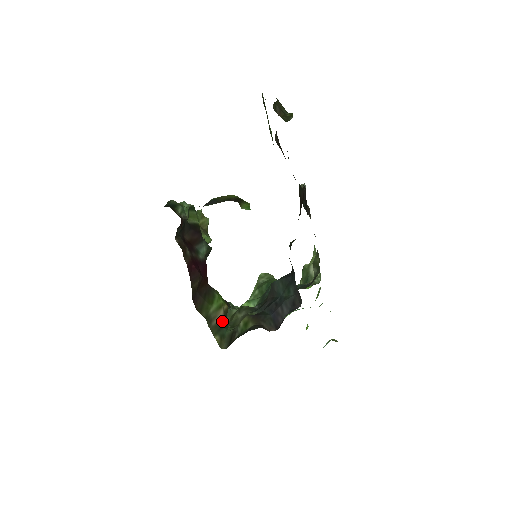
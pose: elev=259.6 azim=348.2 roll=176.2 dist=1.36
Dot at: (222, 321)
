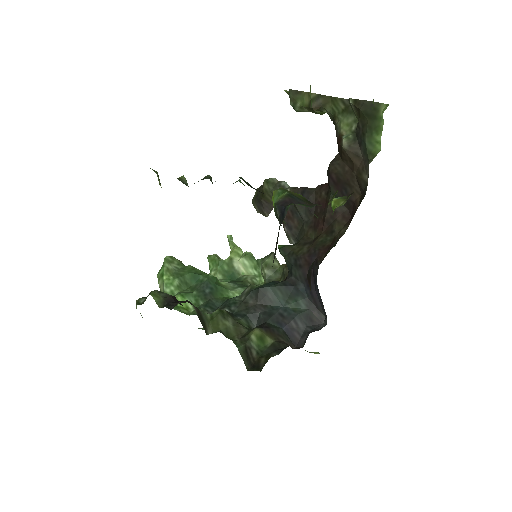
Dot at: occluded
